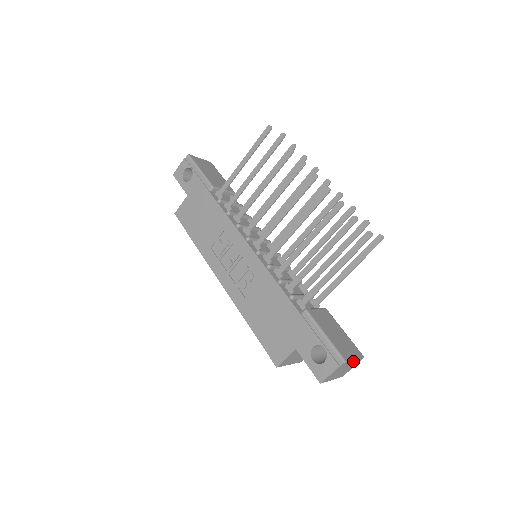
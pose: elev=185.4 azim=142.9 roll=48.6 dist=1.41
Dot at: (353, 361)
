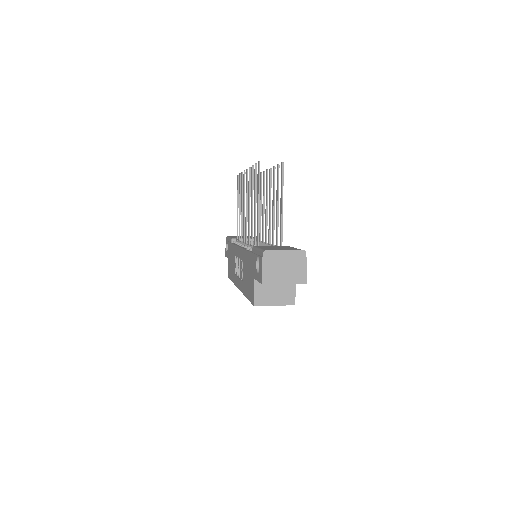
Dot at: (286, 254)
